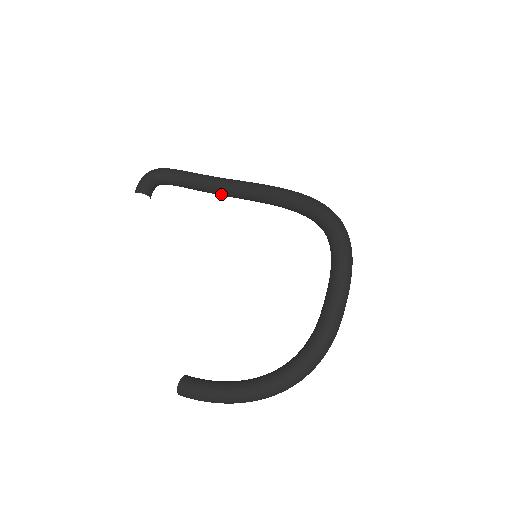
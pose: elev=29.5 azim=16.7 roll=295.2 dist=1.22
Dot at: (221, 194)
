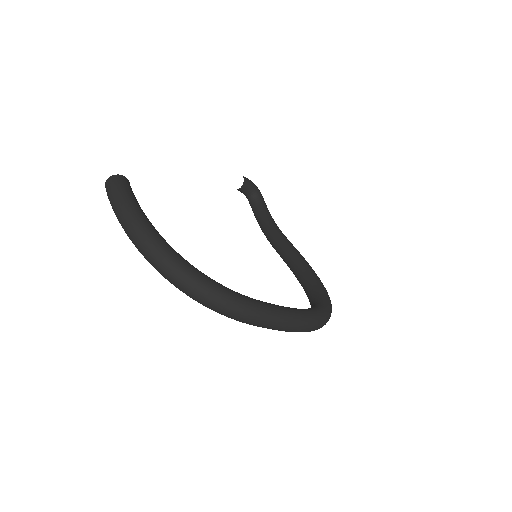
Dot at: (274, 238)
